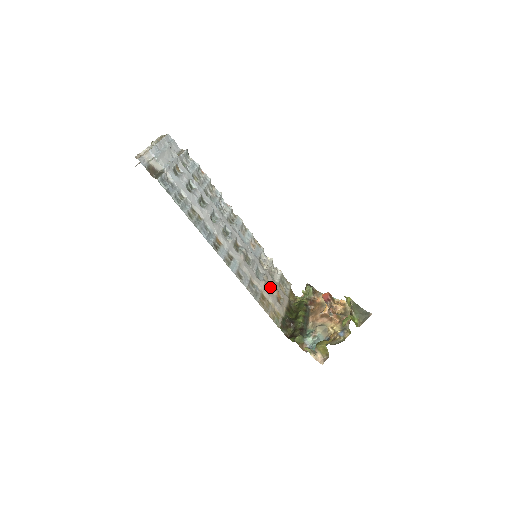
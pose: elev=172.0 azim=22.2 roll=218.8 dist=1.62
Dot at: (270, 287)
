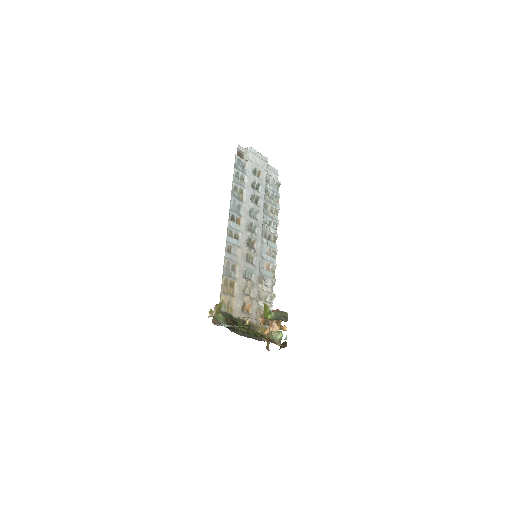
Dot at: (248, 294)
